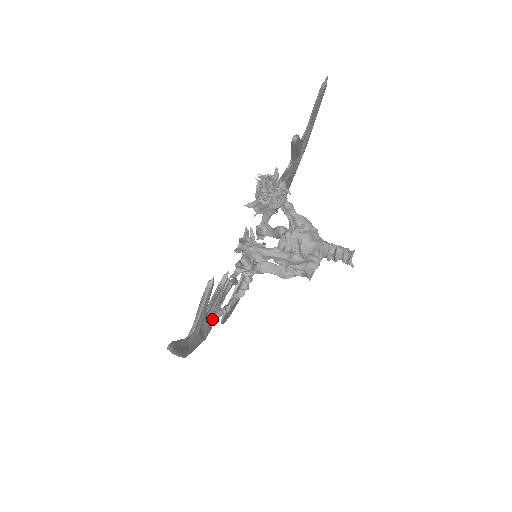
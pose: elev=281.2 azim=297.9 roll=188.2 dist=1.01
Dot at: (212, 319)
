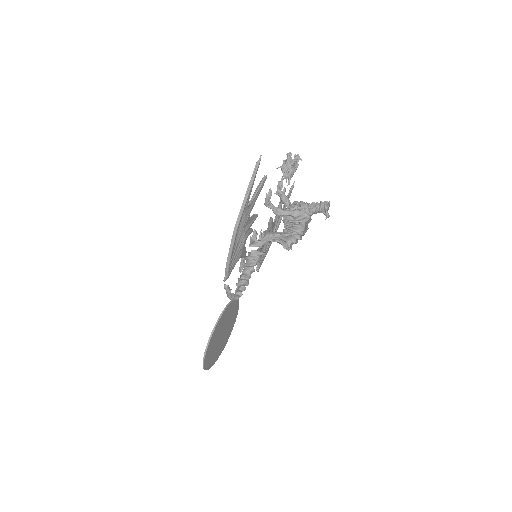
Dot at: (239, 251)
